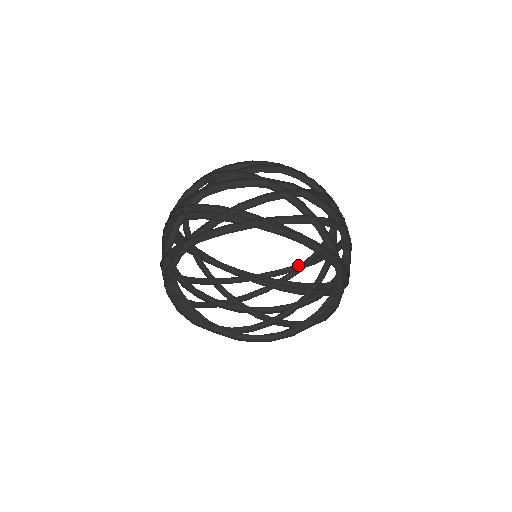
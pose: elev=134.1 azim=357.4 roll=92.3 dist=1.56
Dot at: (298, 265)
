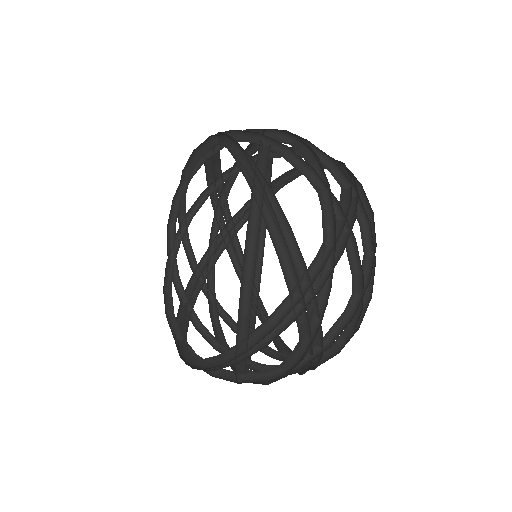
Dot at: (341, 348)
